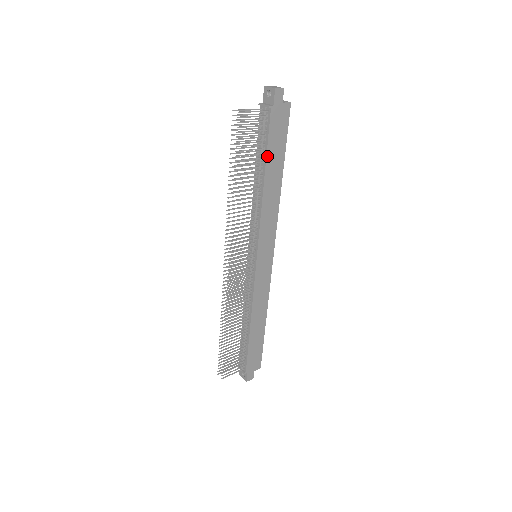
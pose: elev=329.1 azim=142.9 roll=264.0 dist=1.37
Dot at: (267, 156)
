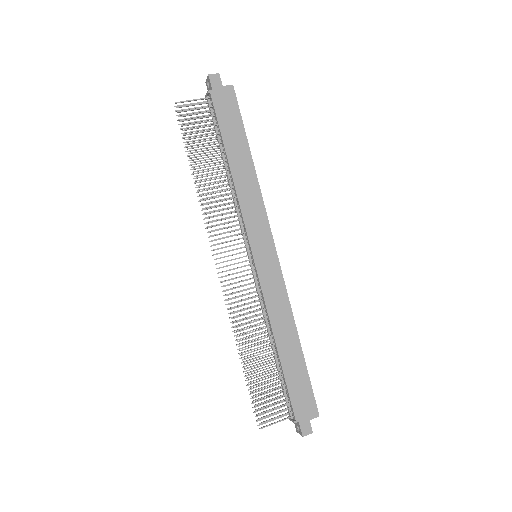
Dot at: (223, 139)
